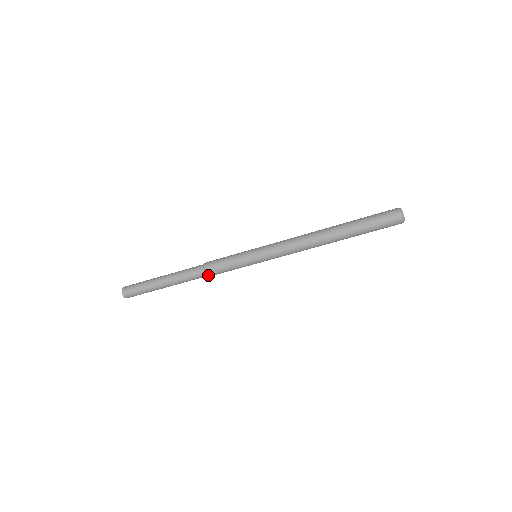
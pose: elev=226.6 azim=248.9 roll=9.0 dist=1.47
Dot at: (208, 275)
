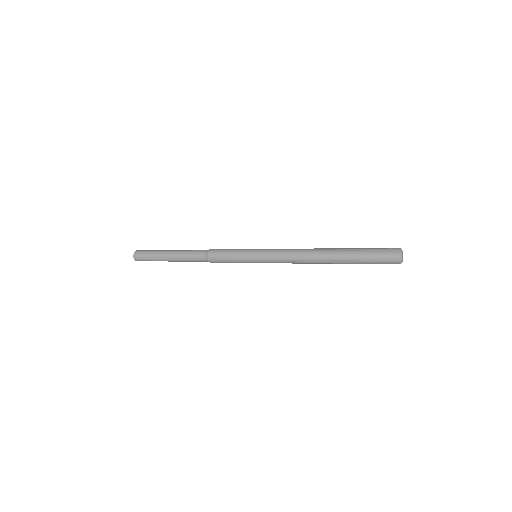
Dot at: (212, 262)
